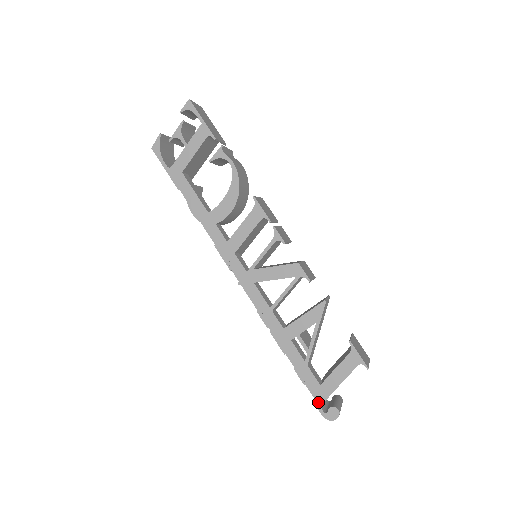
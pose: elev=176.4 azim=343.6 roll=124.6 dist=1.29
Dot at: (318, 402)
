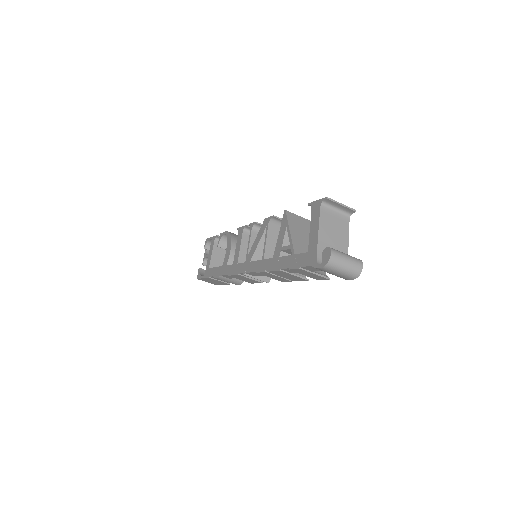
Dot at: (313, 264)
